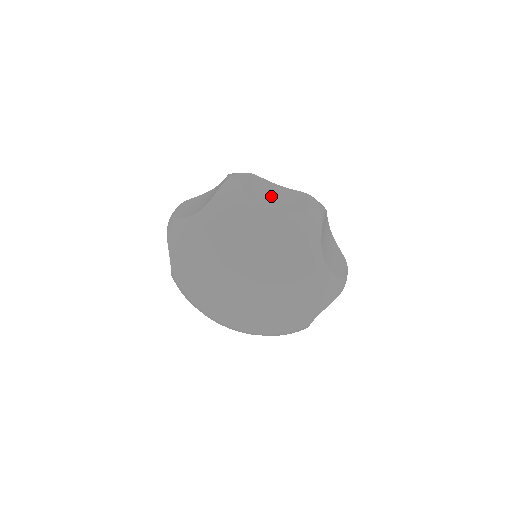
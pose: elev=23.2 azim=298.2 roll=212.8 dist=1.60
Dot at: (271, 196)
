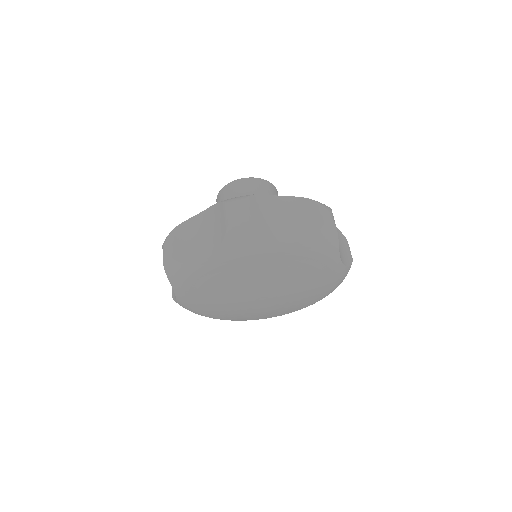
Dot at: occluded
